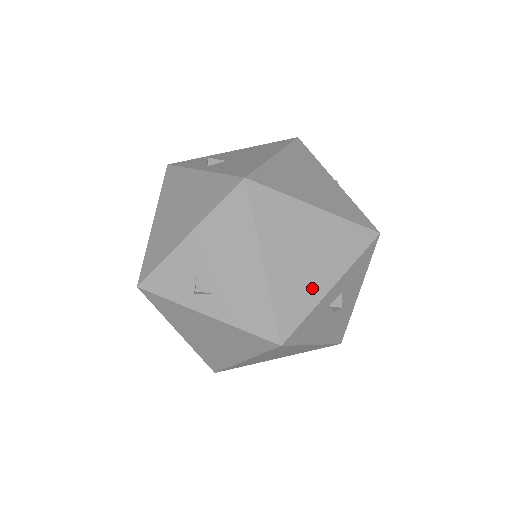
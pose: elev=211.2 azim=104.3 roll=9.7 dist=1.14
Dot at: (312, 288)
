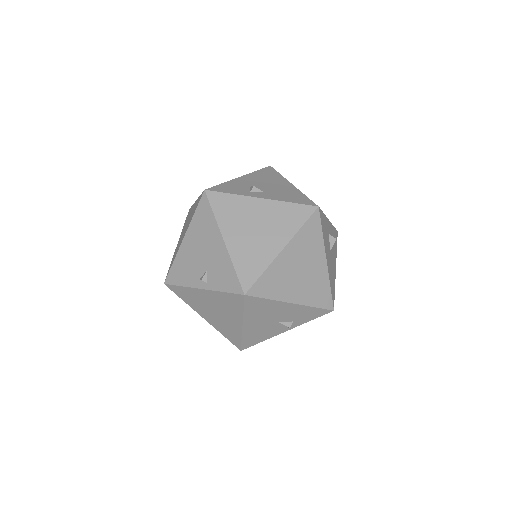
Dot at: occluded
